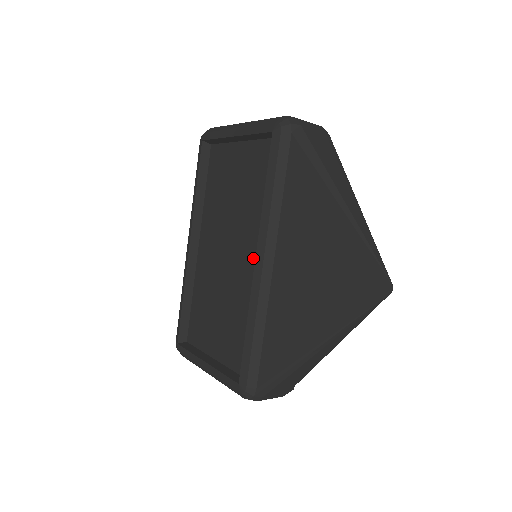
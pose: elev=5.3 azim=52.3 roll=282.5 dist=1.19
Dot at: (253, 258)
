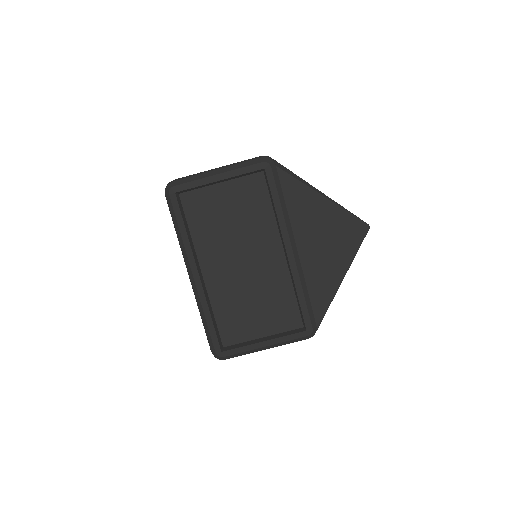
Dot at: (274, 254)
